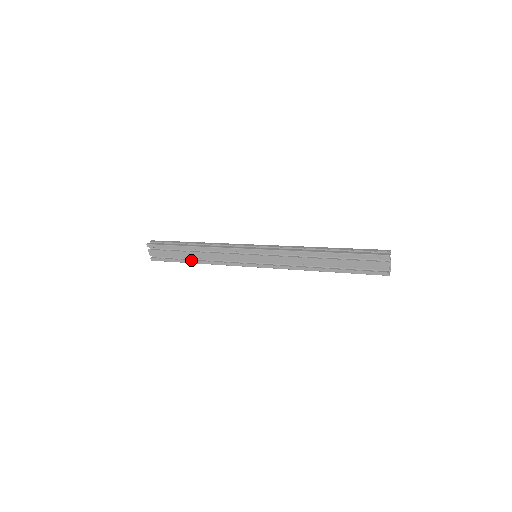
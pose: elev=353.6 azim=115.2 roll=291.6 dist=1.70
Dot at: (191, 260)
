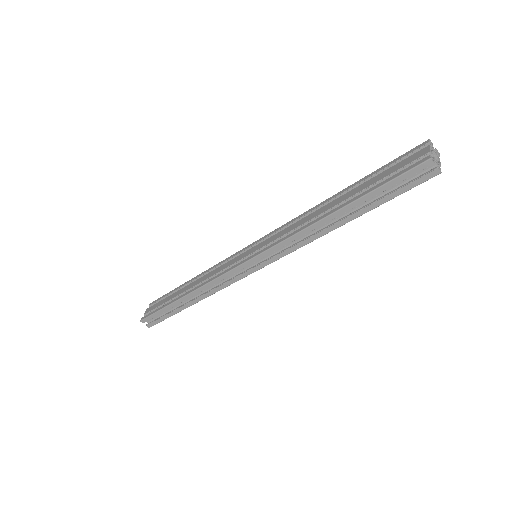
Dot at: (181, 296)
